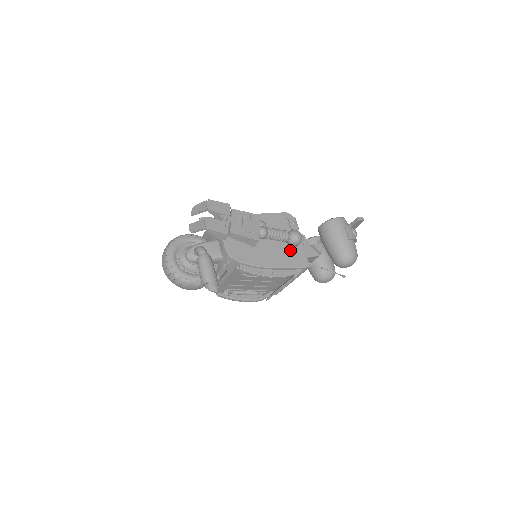
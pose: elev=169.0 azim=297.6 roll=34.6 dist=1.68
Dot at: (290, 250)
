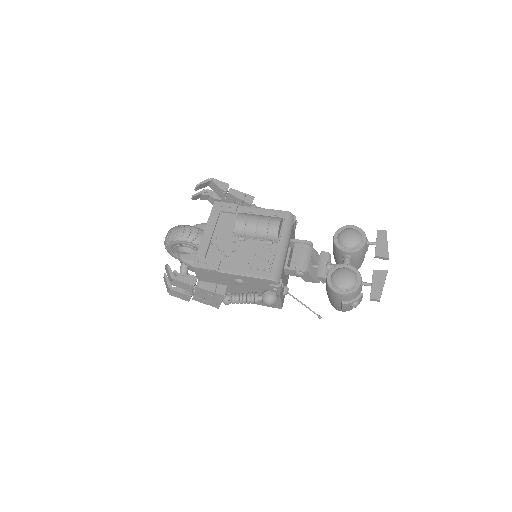
Dot at: occluded
